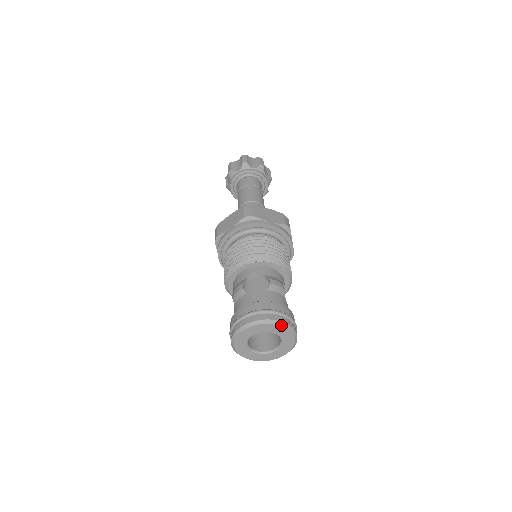
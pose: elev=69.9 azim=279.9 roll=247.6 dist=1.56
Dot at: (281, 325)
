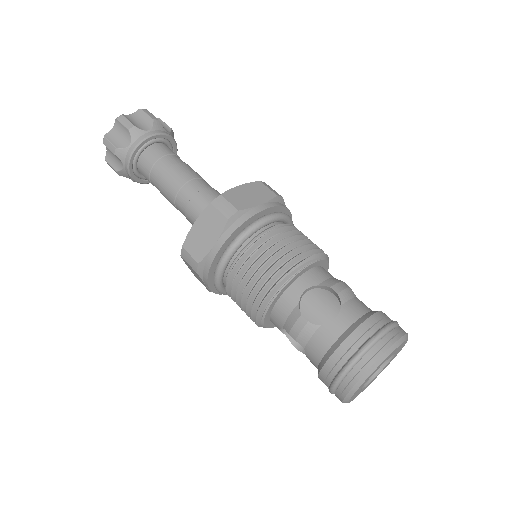
Dot at: (401, 343)
